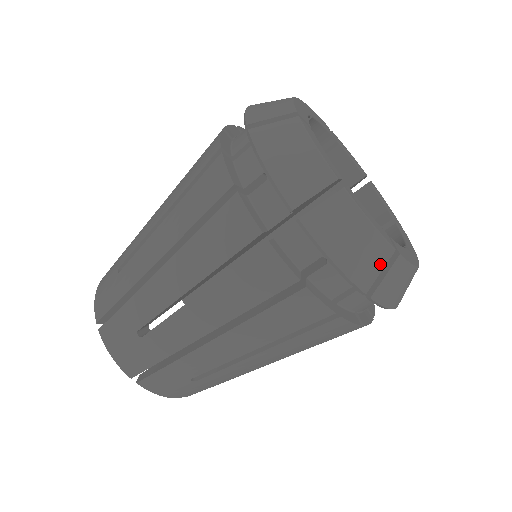
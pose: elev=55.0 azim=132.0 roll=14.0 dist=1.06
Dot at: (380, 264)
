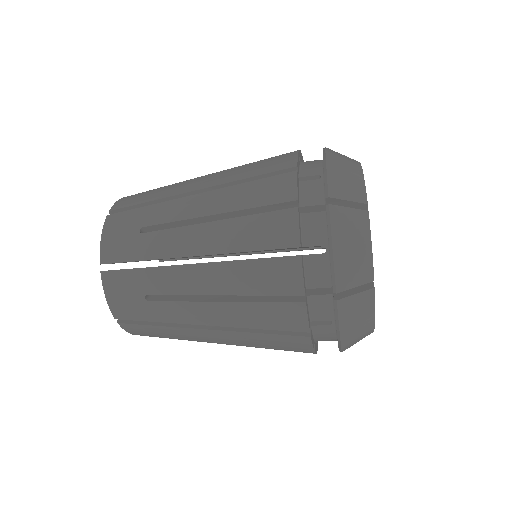
Dot at: occluded
